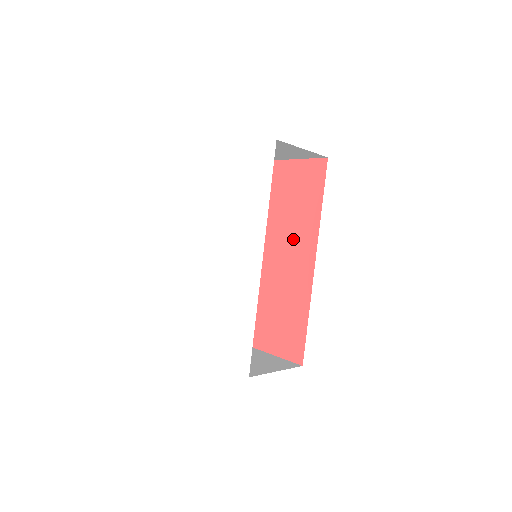
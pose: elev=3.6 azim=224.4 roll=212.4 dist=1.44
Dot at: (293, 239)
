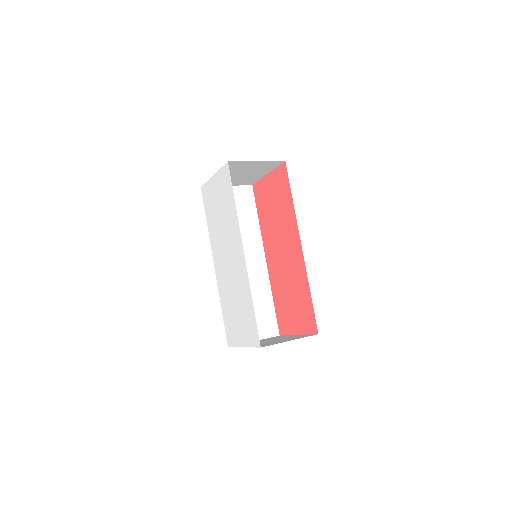
Dot at: (284, 234)
